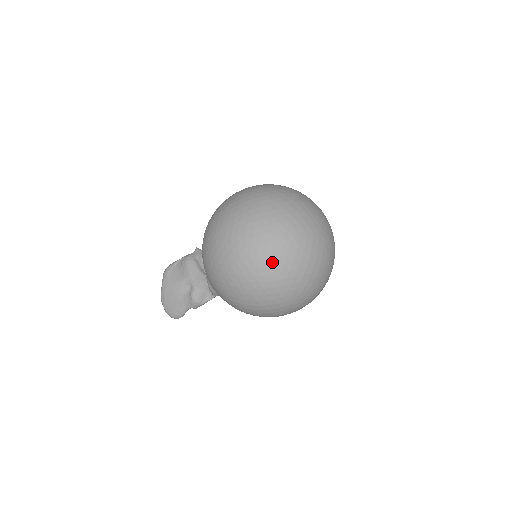
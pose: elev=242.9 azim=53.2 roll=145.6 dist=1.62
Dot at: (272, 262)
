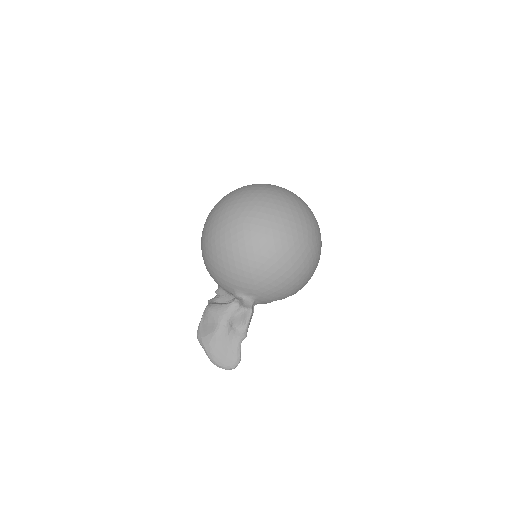
Dot at: (269, 215)
